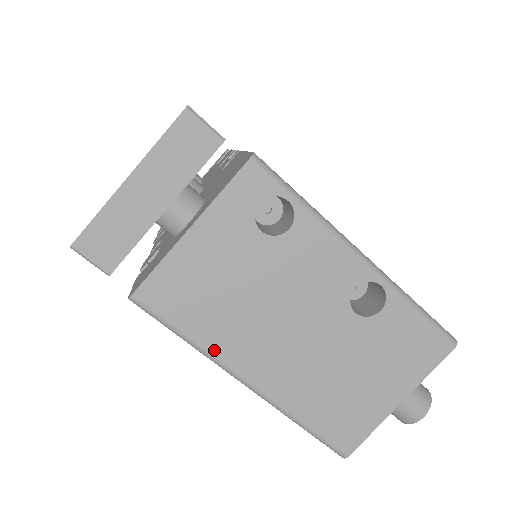
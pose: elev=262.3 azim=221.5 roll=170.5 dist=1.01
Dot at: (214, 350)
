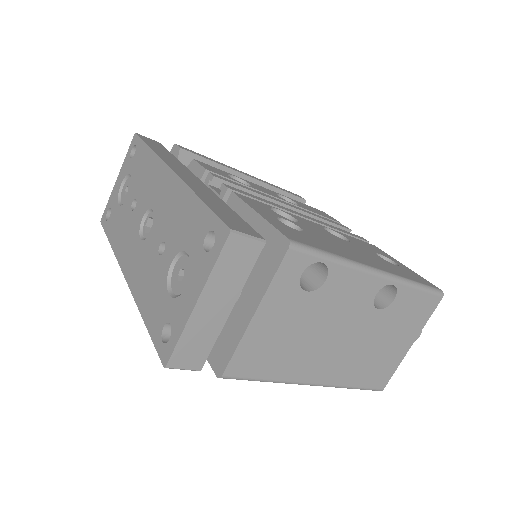
Dot at: (287, 378)
